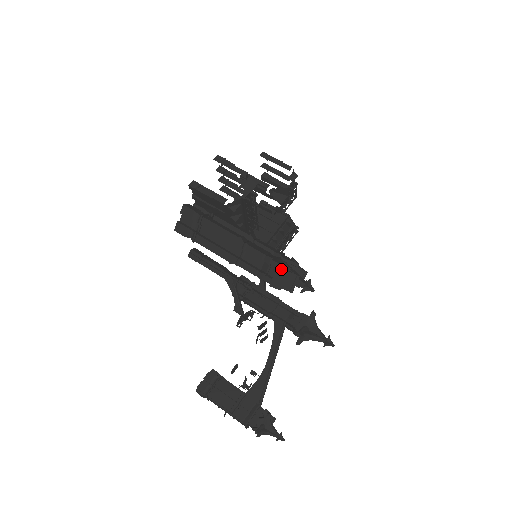
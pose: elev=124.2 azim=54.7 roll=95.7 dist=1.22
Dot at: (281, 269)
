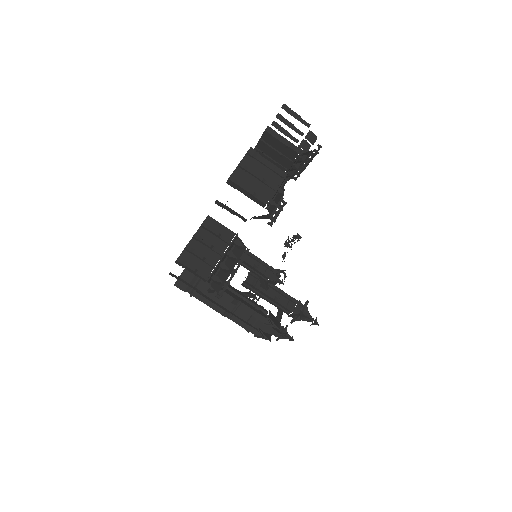
Dot at: (257, 336)
